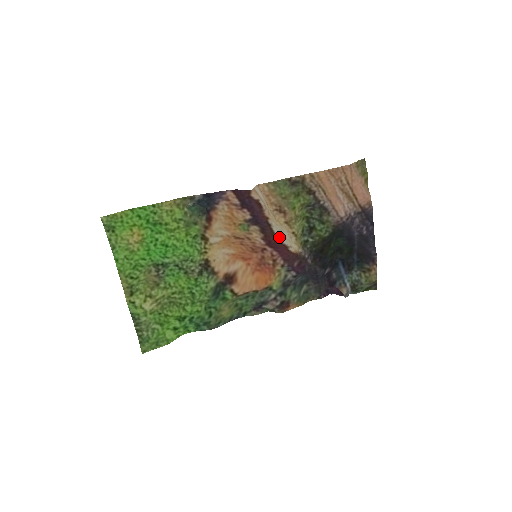
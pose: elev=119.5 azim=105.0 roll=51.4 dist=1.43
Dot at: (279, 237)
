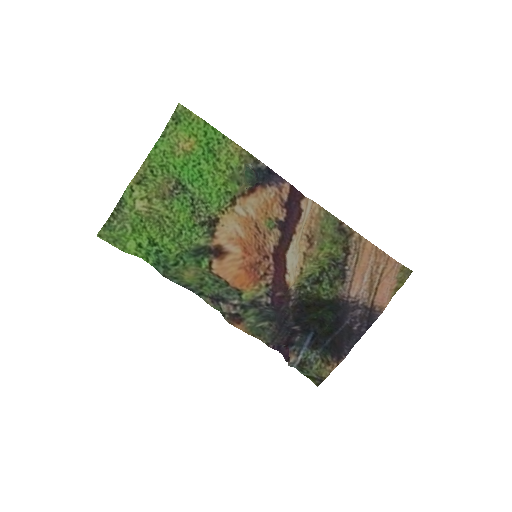
Dot at: (288, 257)
